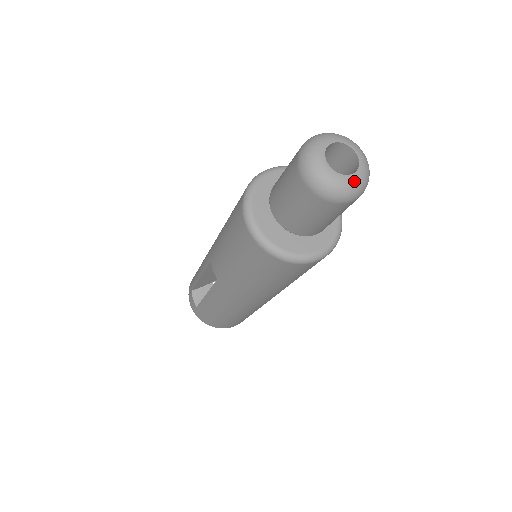
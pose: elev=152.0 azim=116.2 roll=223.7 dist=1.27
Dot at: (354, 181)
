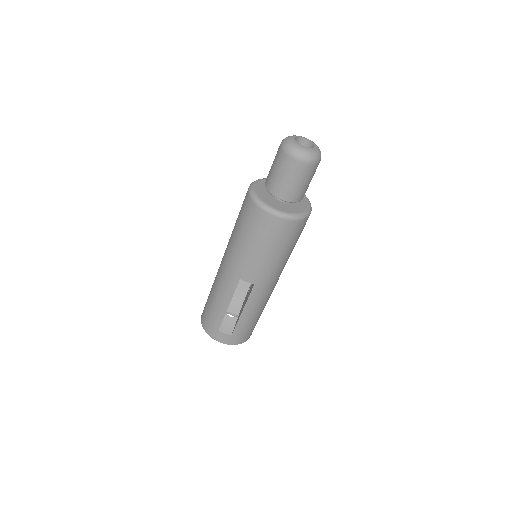
Dot at: (317, 148)
